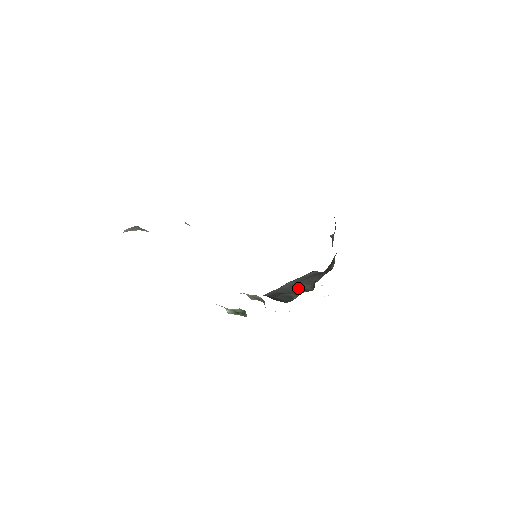
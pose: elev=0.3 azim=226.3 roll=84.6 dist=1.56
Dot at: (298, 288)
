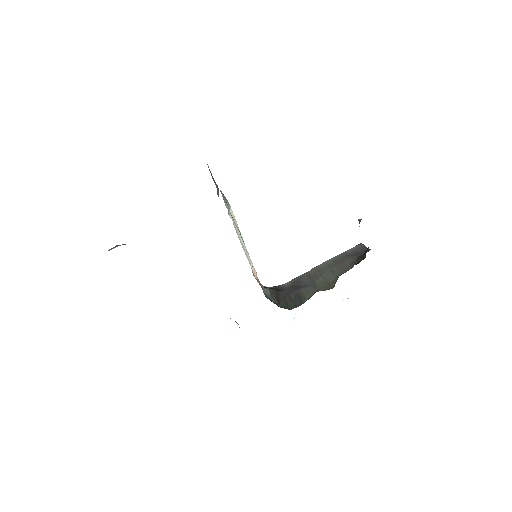
Dot at: (322, 279)
